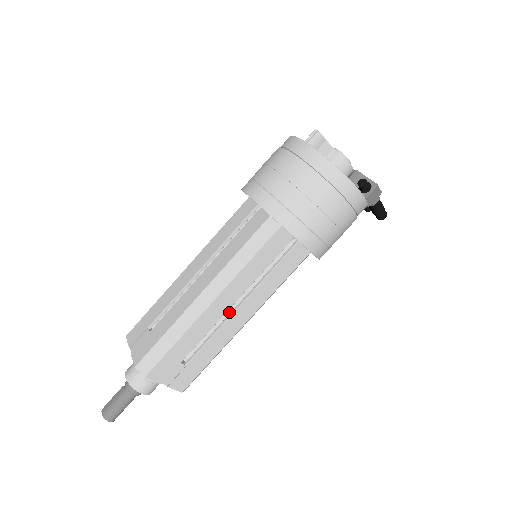
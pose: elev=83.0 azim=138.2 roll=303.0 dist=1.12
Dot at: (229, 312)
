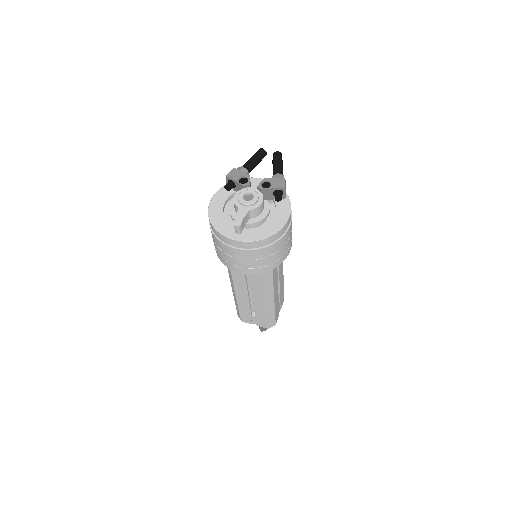
Dot at: occluded
